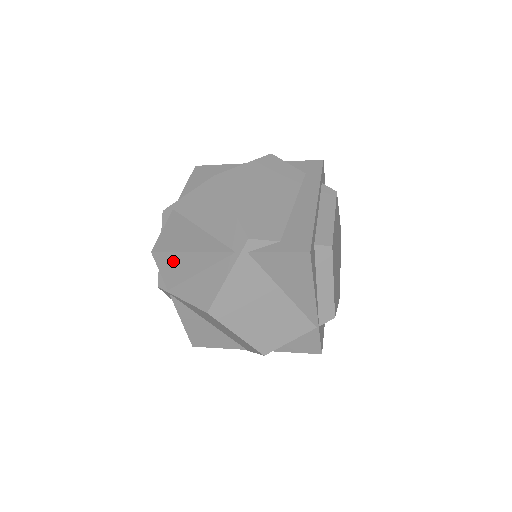
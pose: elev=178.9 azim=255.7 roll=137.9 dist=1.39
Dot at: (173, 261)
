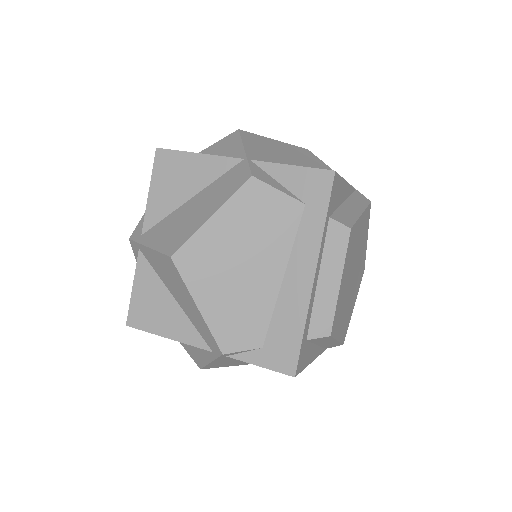
Dot at: occluded
